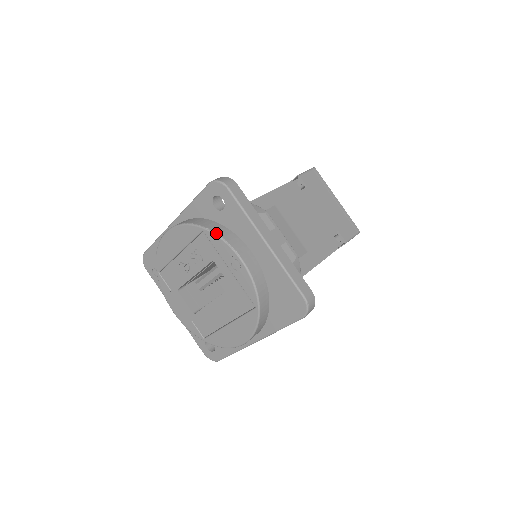
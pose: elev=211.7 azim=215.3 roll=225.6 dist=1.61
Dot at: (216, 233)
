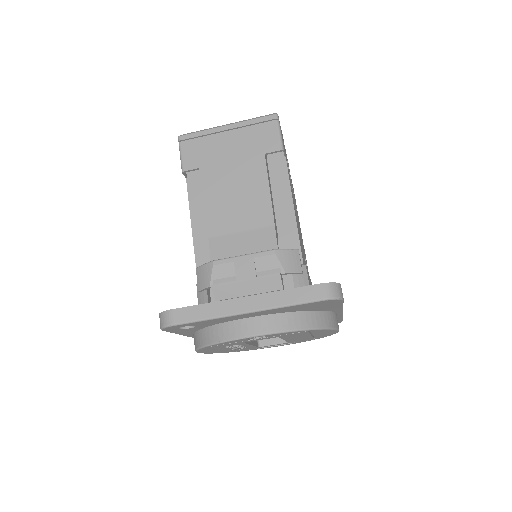
Dot at: (217, 343)
